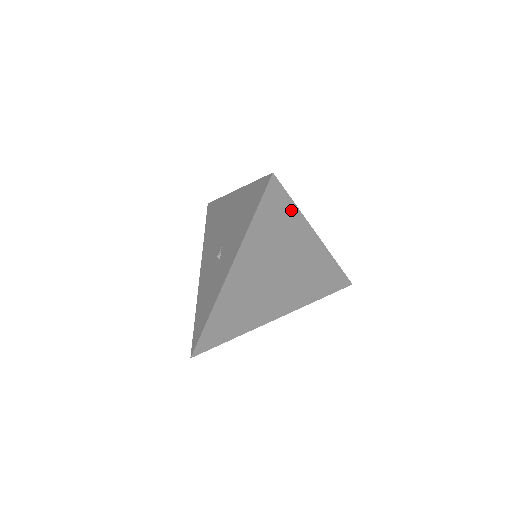
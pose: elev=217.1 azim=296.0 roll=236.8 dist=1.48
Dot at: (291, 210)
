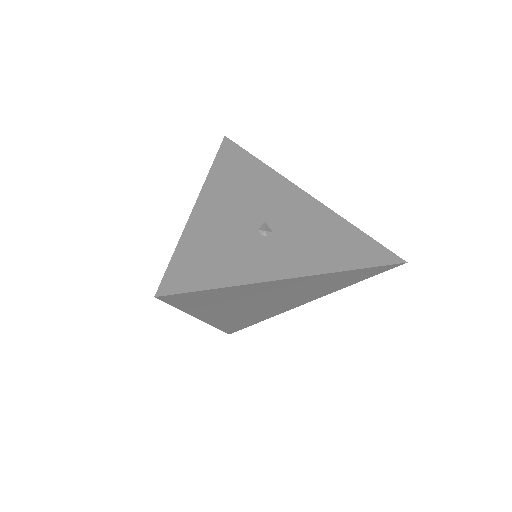
Dot at: (222, 290)
